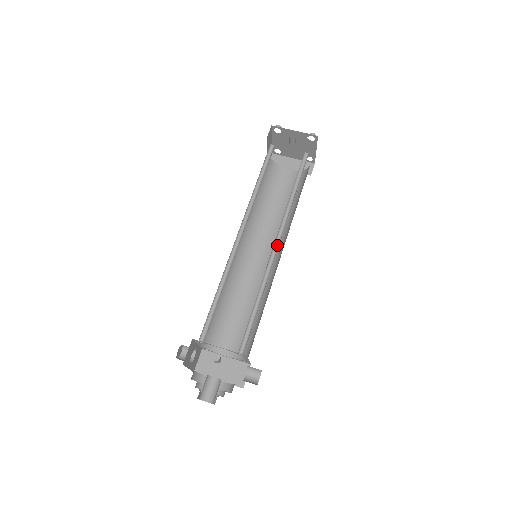
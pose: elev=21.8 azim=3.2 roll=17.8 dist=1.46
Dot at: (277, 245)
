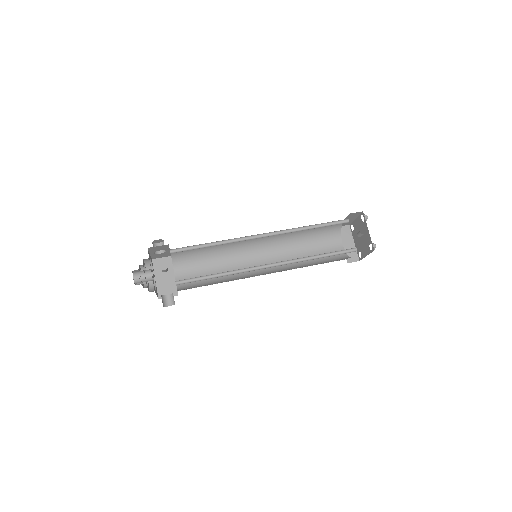
Dot at: (270, 266)
